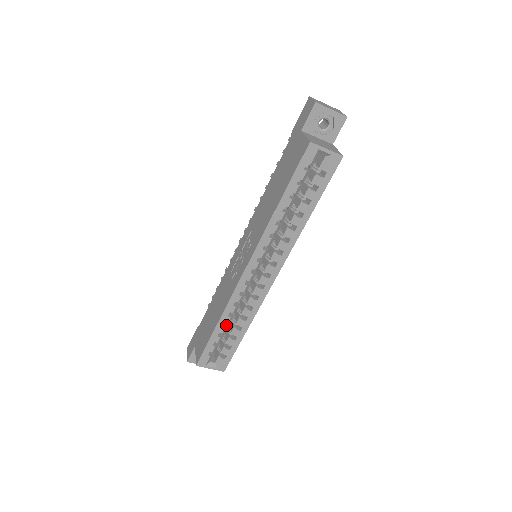
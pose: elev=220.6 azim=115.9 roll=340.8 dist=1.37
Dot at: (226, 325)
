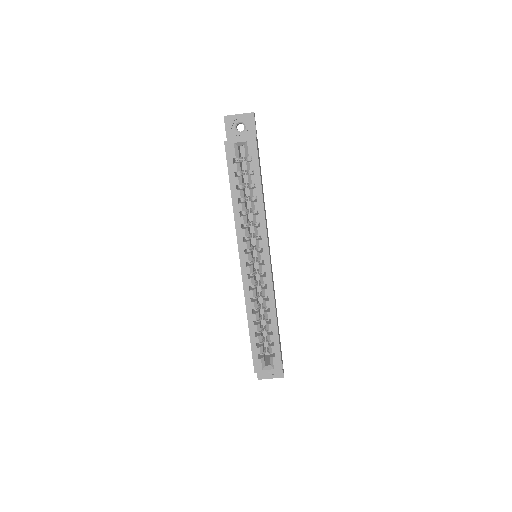
Dot at: (257, 324)
